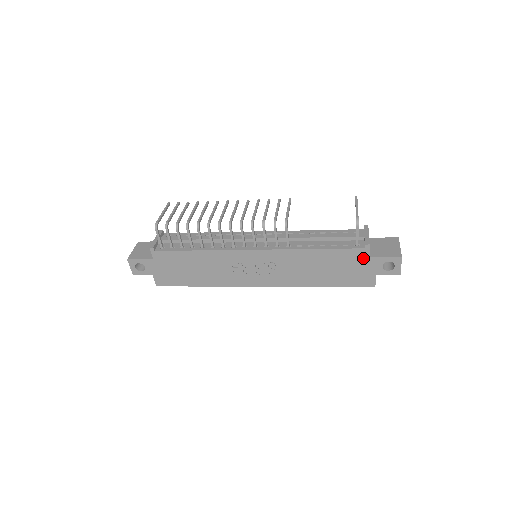
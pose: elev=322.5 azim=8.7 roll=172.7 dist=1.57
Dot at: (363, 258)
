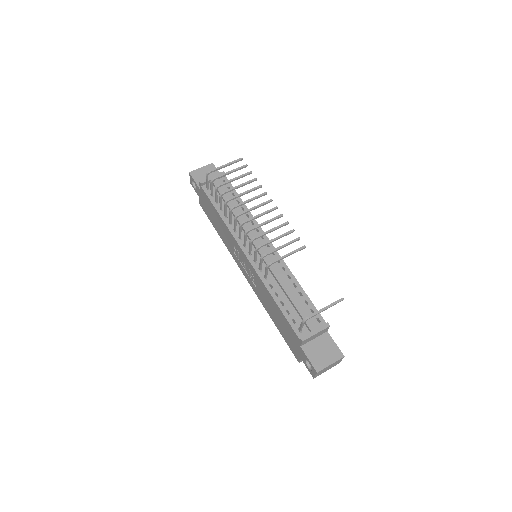
Dot at: (297, 342)
